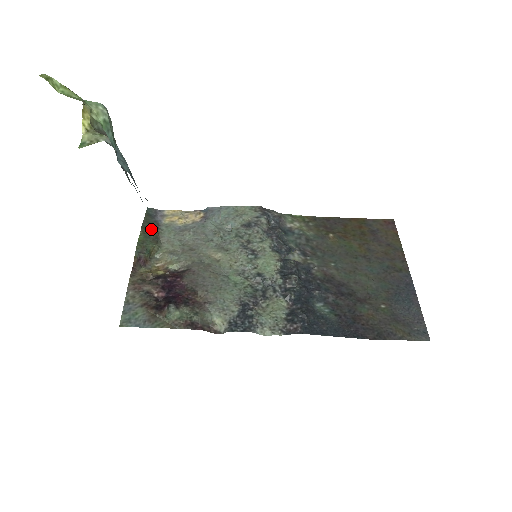
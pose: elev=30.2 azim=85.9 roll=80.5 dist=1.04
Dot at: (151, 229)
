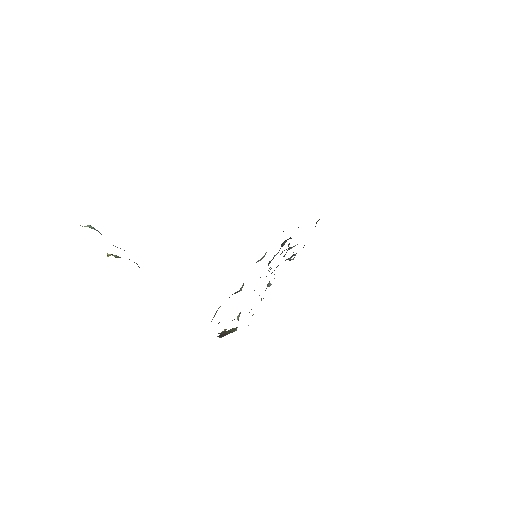
Dot at: occluded
